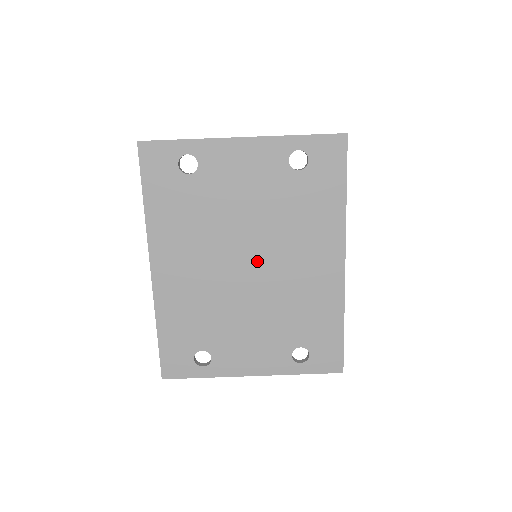
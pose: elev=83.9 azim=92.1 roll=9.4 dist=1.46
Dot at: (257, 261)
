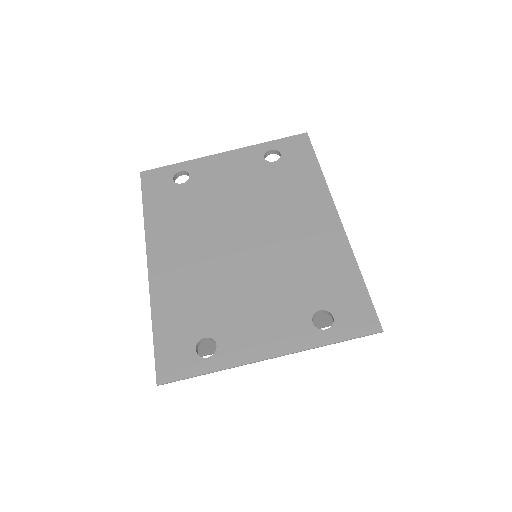
Dot at: (252, 234)
